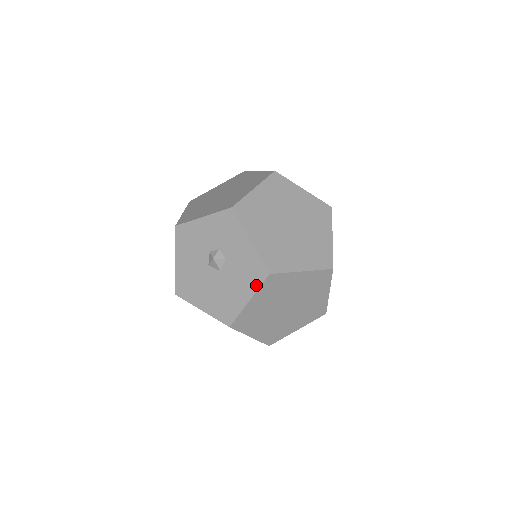
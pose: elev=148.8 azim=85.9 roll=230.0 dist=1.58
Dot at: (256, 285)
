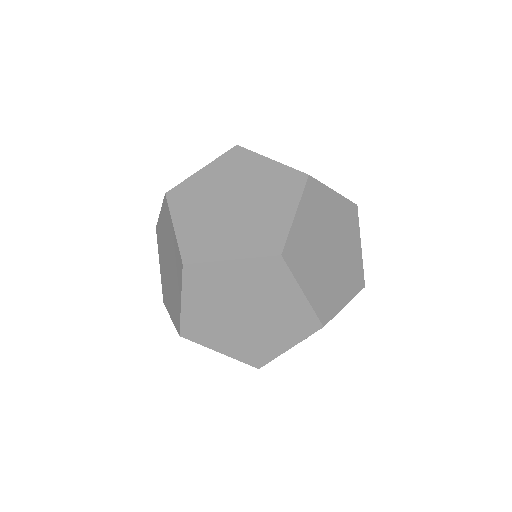
Dot at: (219, 158)
